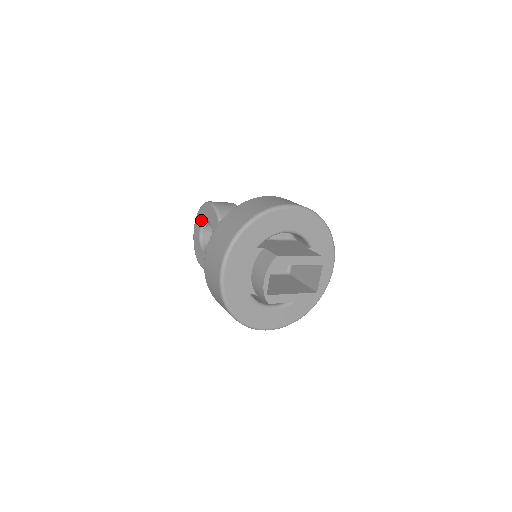
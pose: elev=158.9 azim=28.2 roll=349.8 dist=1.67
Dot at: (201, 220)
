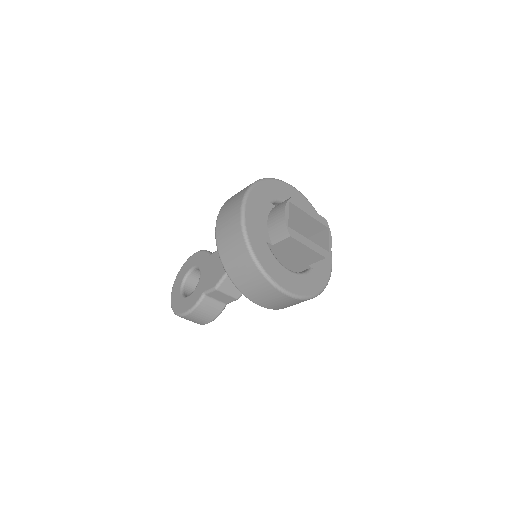
Dot at: (183, 275)
